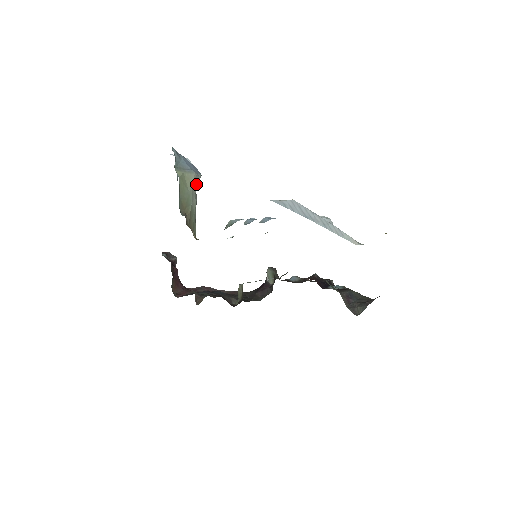
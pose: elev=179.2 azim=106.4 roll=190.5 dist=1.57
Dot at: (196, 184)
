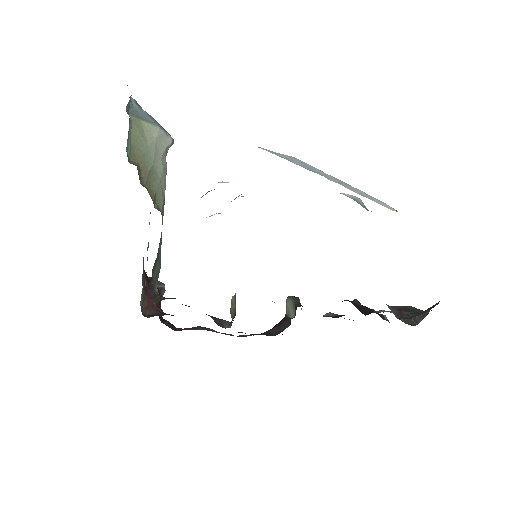
Dot at: (164, 146)
